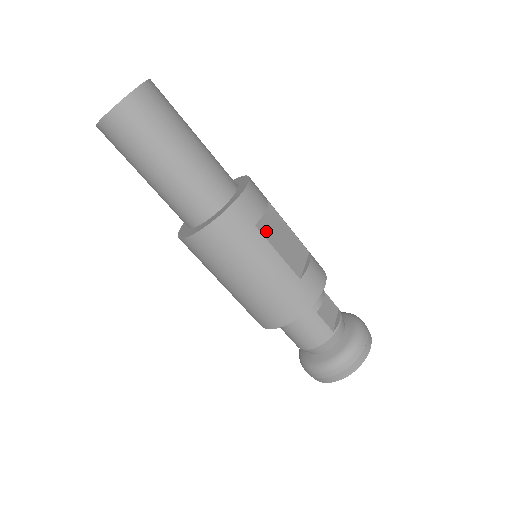
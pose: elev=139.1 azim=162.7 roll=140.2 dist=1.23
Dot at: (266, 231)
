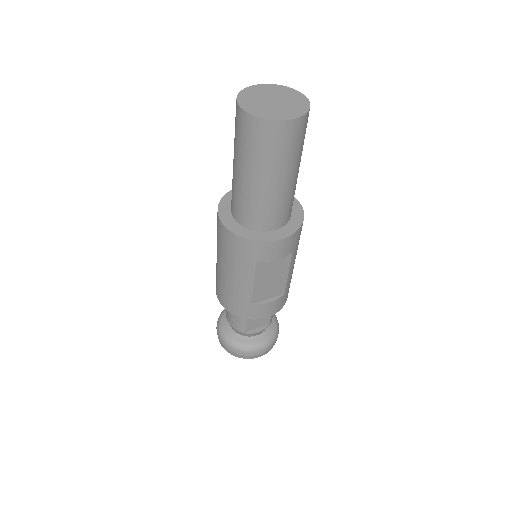
Dot at: (262, 268)
